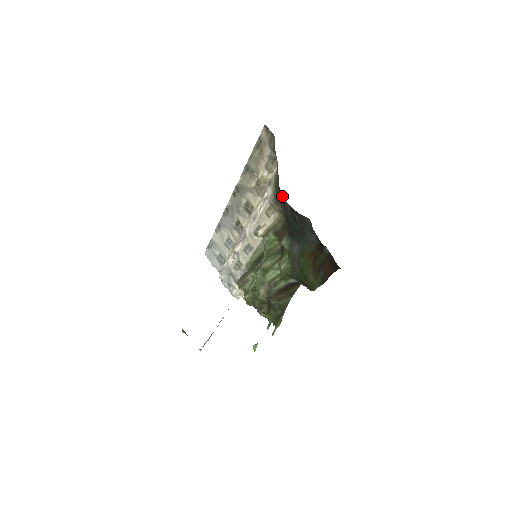
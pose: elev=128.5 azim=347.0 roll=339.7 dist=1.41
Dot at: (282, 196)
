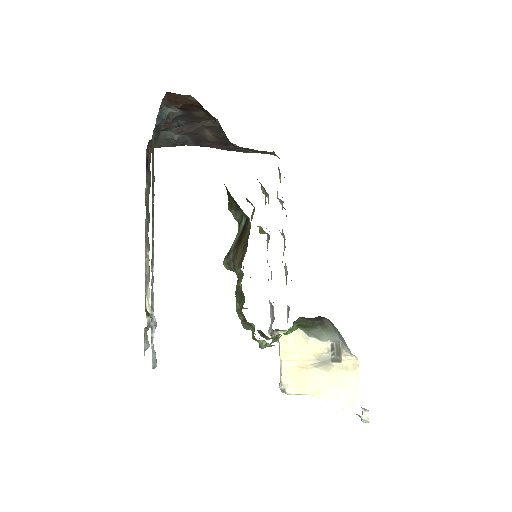
Dot at: occluded
